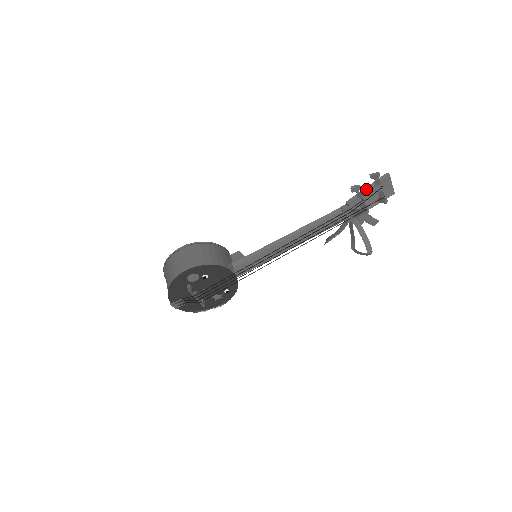
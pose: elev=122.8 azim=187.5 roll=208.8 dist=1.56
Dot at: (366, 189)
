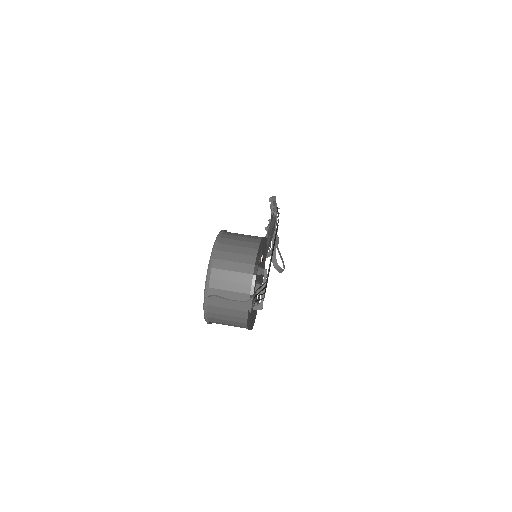
Dot at: (275, 206)
